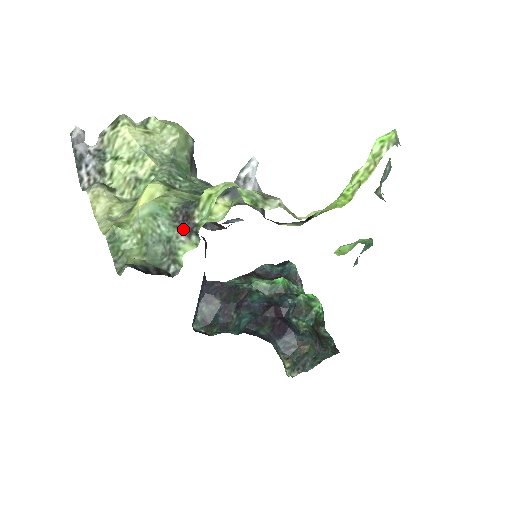
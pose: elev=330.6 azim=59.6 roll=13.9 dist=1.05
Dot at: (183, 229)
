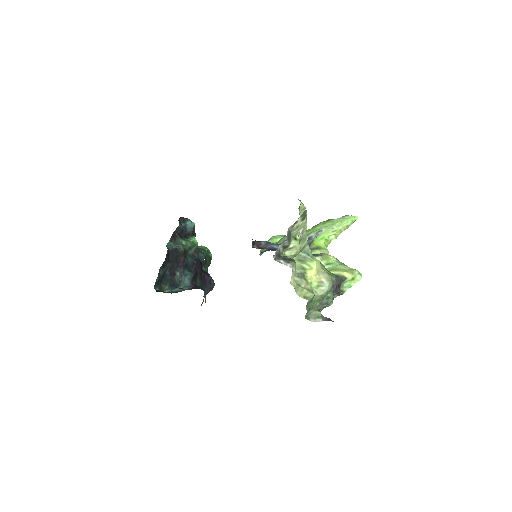
Dot at: (335, 292)
